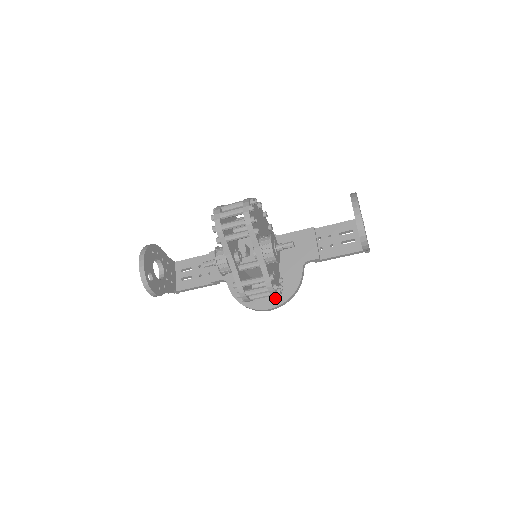
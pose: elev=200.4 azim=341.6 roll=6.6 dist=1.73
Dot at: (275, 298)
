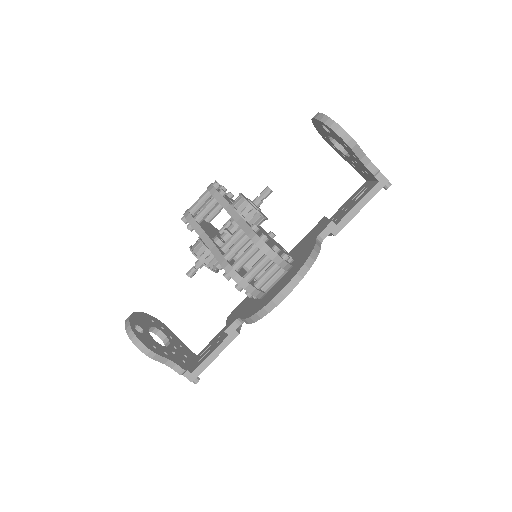
Dot at: (287, 279)
